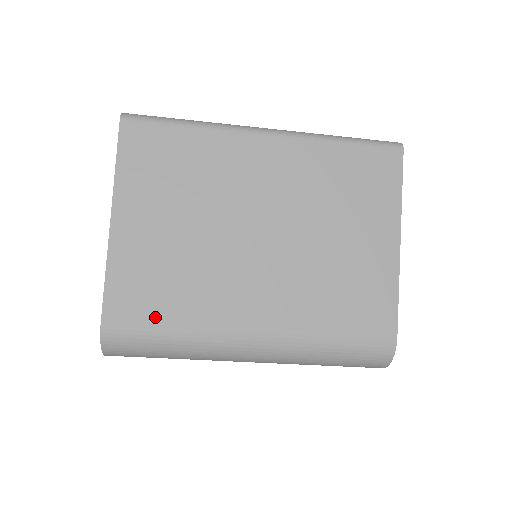
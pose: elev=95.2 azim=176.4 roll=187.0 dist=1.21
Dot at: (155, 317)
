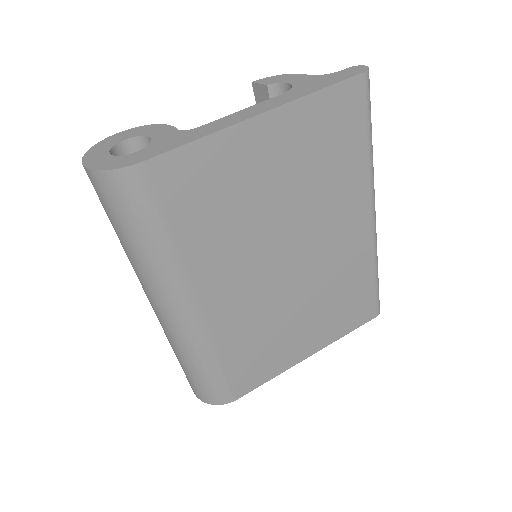
Dot at: (173, 216)
